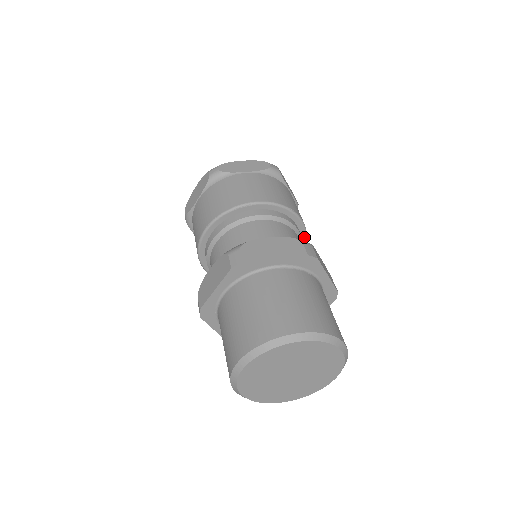
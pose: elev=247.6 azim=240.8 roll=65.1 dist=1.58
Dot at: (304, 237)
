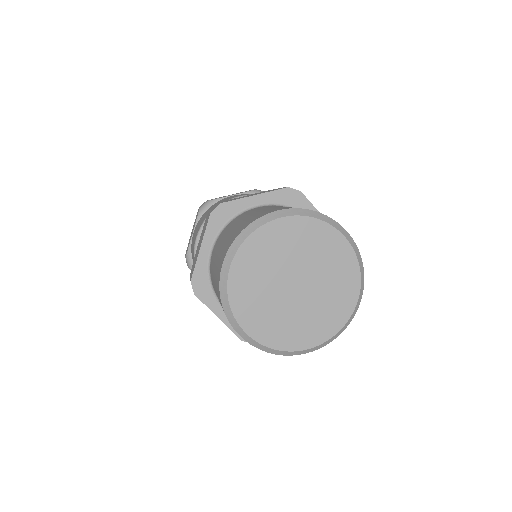
Dot at: occluded
